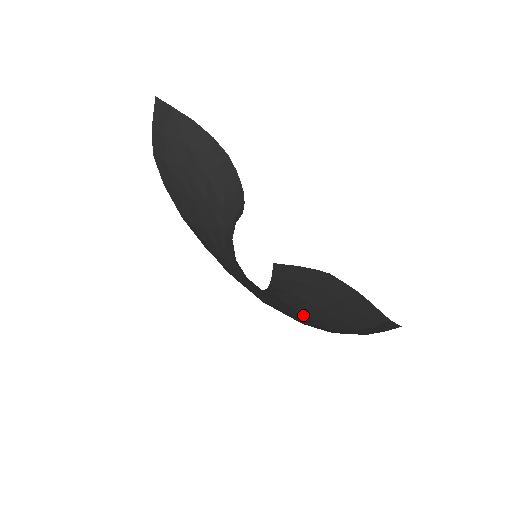
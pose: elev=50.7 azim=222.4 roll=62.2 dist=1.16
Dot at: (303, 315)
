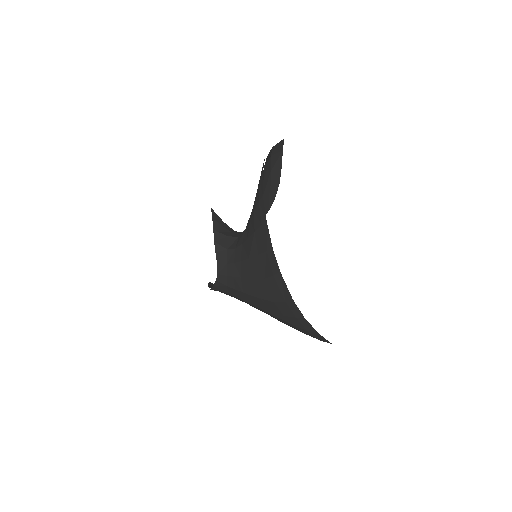
Dot at: (273, 303)
